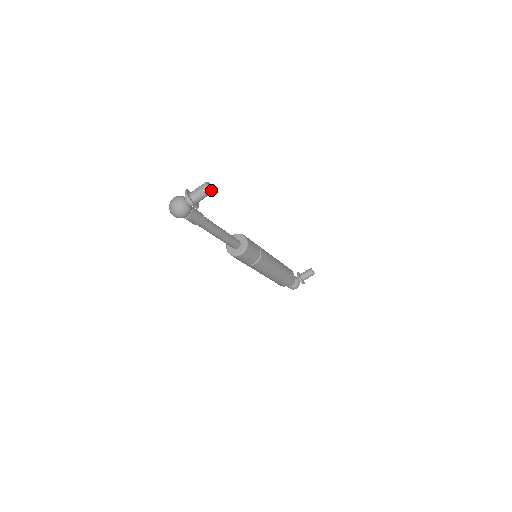
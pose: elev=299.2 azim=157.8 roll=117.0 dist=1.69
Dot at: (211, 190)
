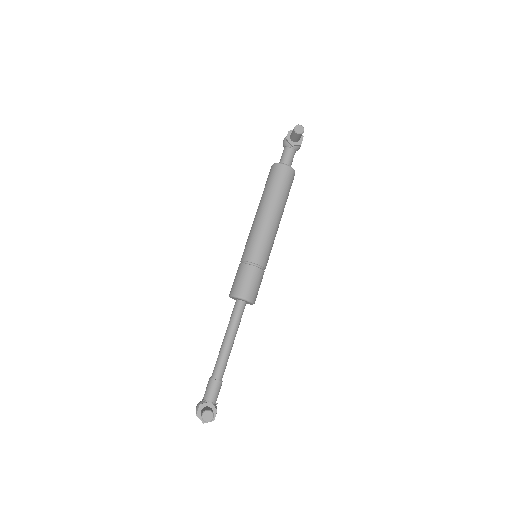
Dot at: (212, 419)
